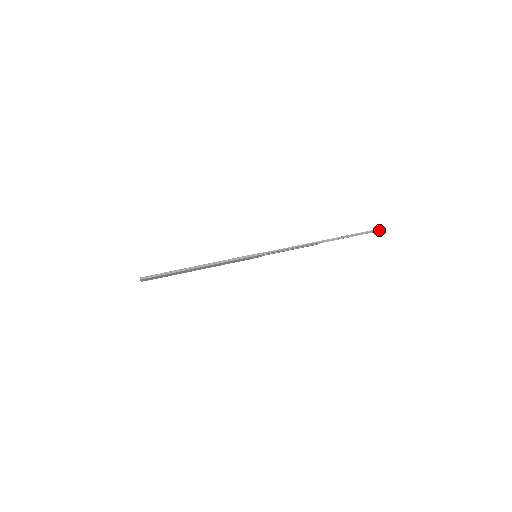
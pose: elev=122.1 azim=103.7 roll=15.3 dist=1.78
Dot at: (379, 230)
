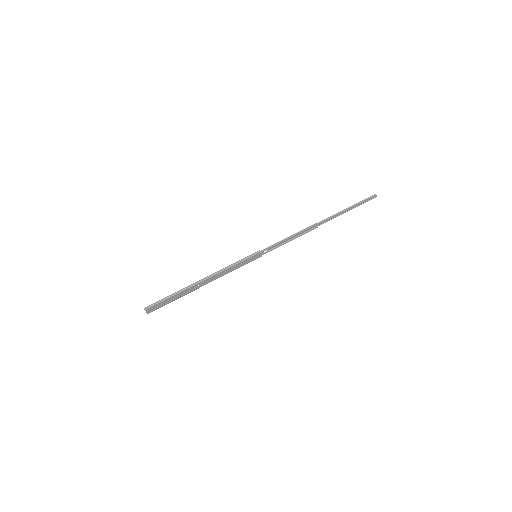
Dot at: (374, 197)
